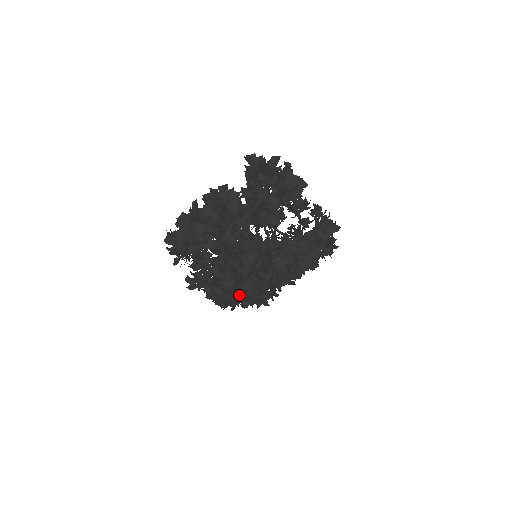
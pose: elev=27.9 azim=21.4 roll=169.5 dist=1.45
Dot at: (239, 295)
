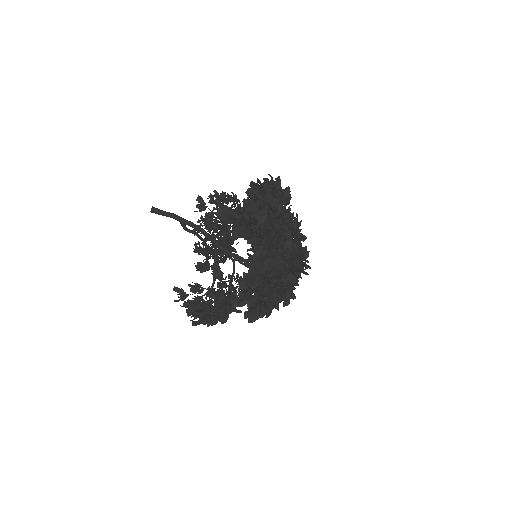
Dot at: occluded
